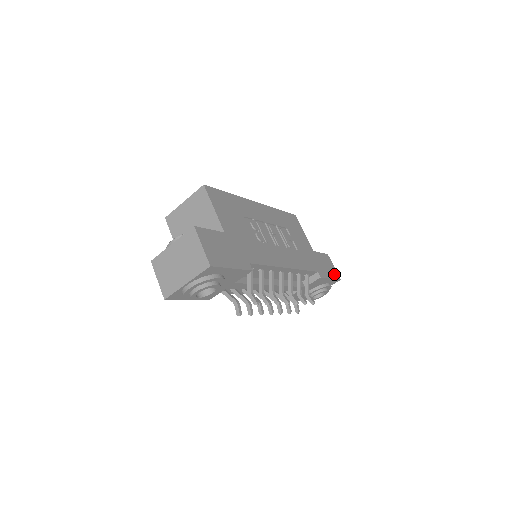
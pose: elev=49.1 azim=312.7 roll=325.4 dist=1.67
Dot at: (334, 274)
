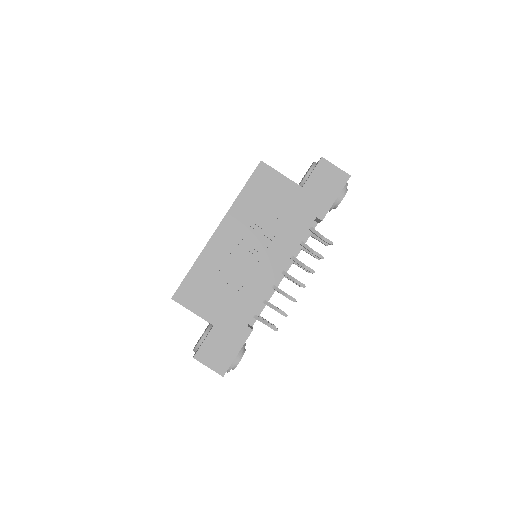
Dot at: (339, 182)
